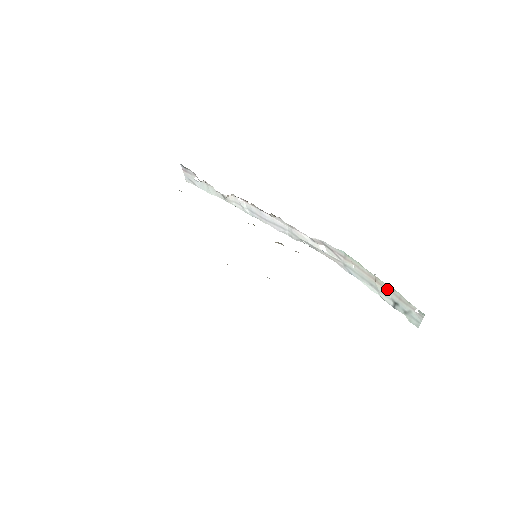
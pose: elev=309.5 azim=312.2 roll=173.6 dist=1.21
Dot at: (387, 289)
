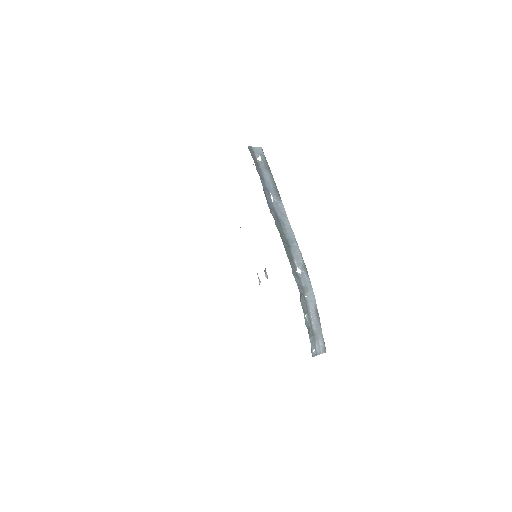
Dot at: (310, 326)
